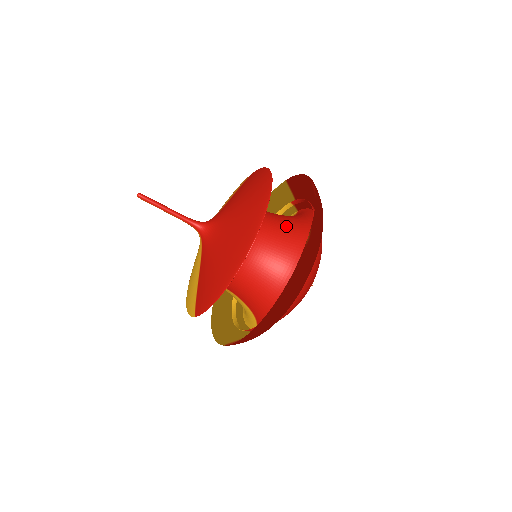
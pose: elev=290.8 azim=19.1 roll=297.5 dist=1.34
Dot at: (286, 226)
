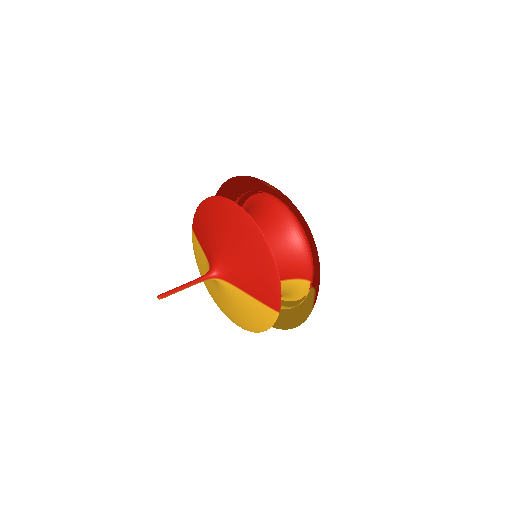
Dot at: occluded
